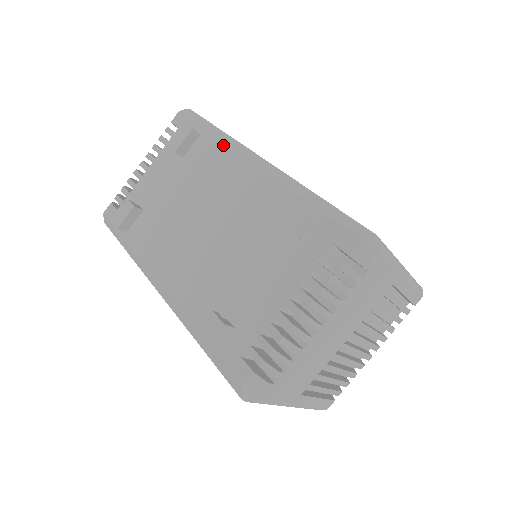
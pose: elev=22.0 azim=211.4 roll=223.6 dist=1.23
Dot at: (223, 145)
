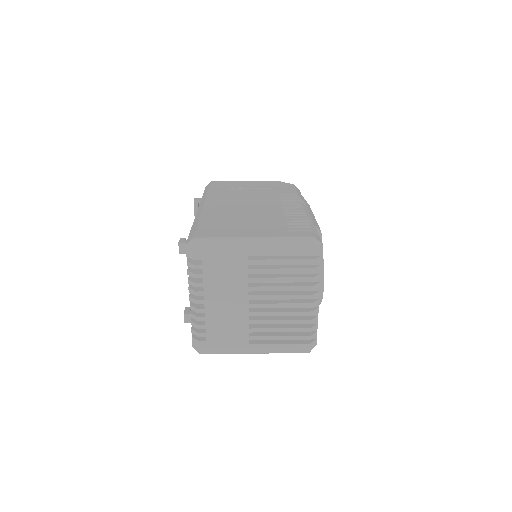
Dot at: occluded
